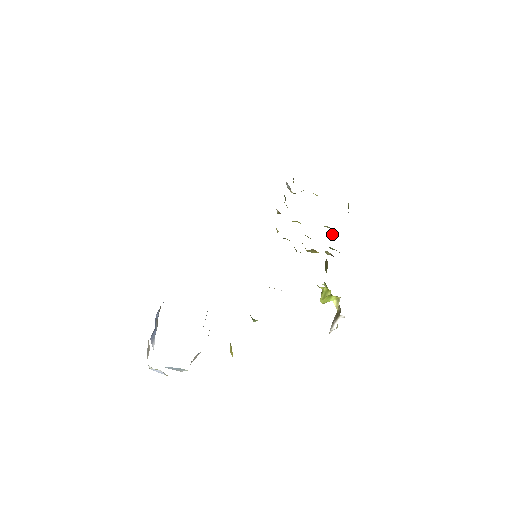
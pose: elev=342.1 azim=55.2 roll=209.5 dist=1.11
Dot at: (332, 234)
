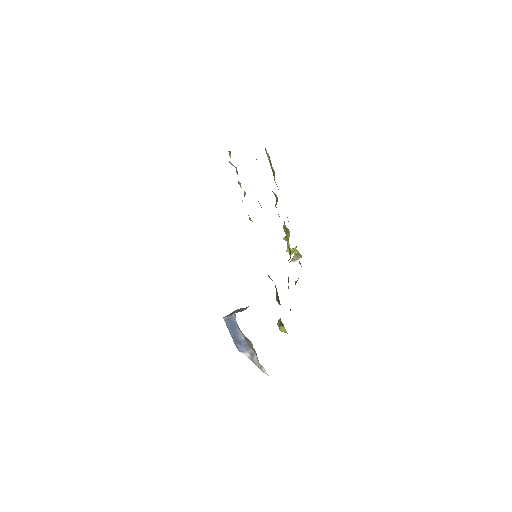
Dot at: (275, 196)
